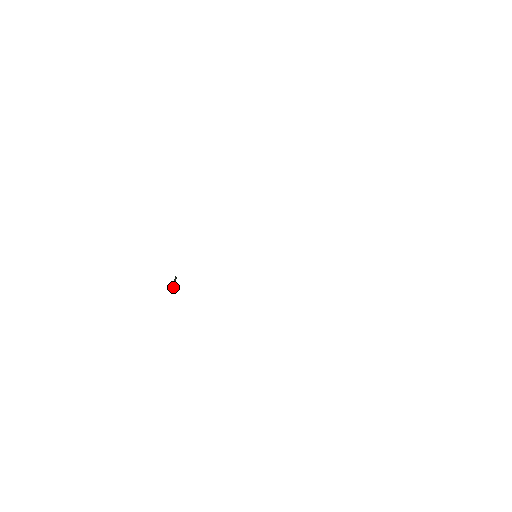
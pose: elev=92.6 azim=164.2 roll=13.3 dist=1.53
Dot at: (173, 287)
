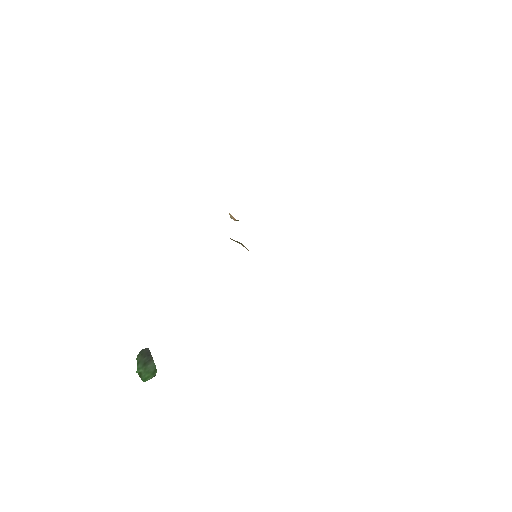
Dot at: (152, 366)
